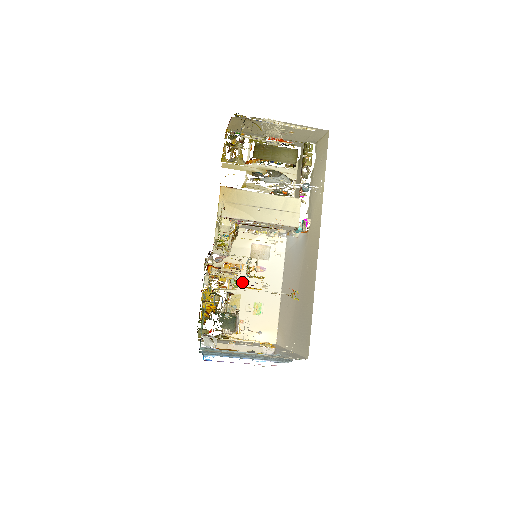
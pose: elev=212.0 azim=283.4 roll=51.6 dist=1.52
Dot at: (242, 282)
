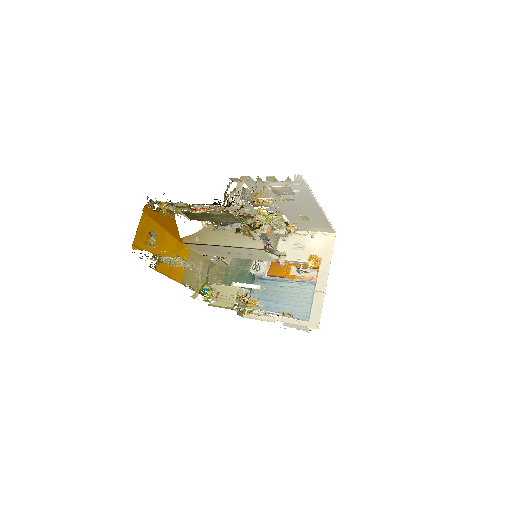
Dot at: (279, 206)
